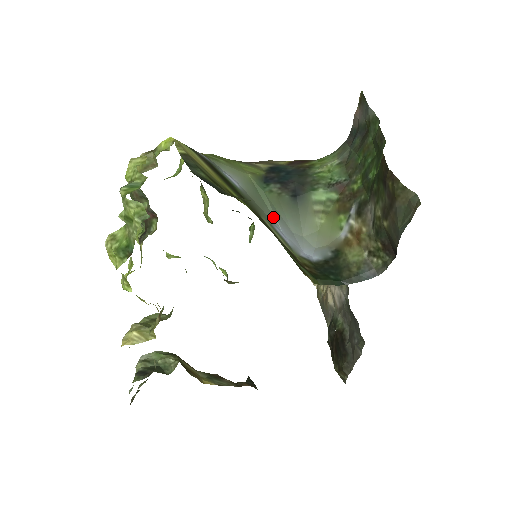
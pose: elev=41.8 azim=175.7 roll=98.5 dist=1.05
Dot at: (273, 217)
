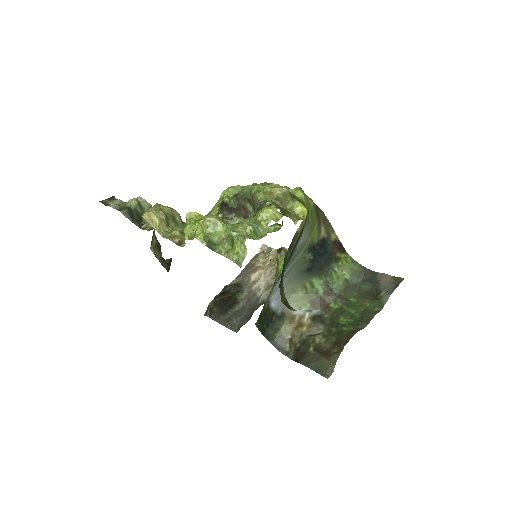
Dot at: (287, 270)
